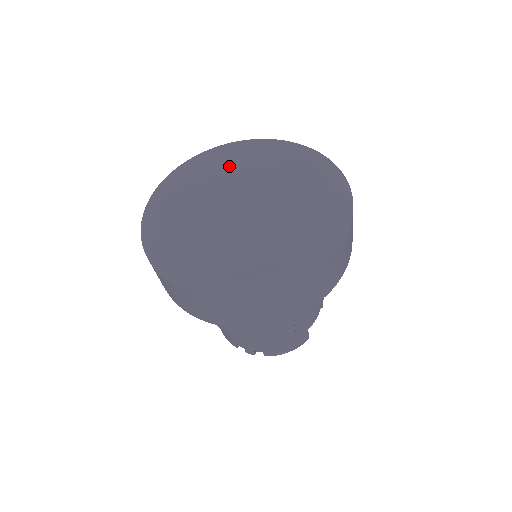
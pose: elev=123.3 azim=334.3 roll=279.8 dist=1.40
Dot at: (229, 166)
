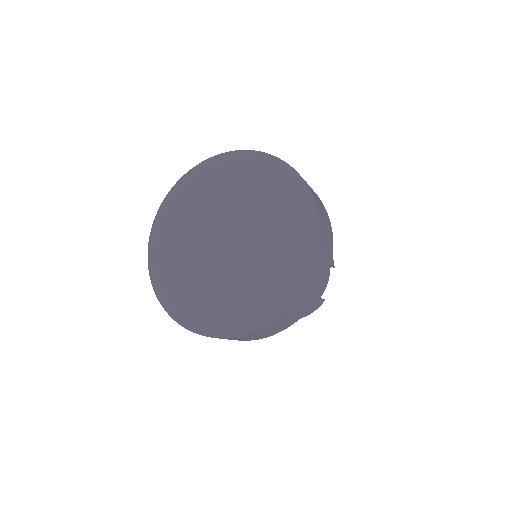
Dot at: (206, 194)
